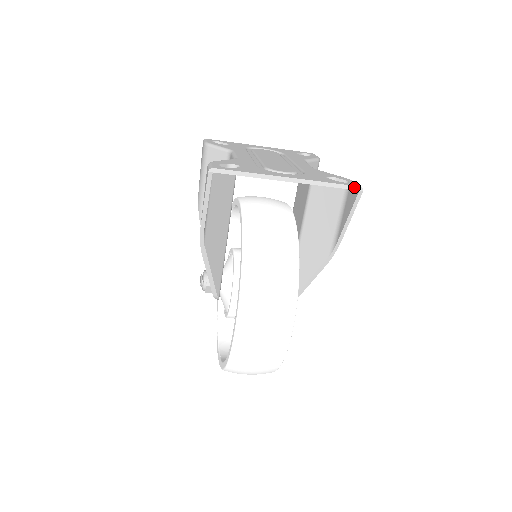
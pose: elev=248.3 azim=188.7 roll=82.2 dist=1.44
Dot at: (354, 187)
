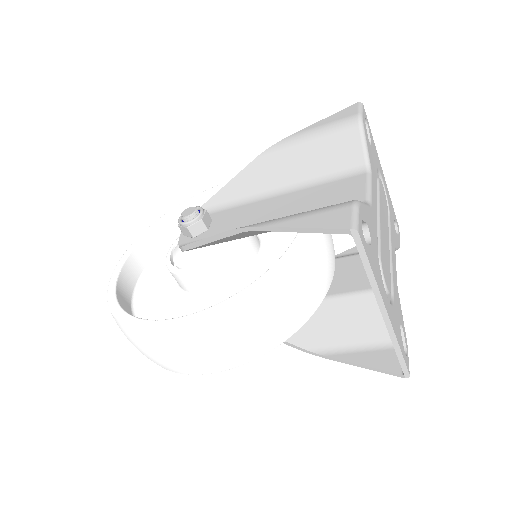
Dot at: (406, 370)
